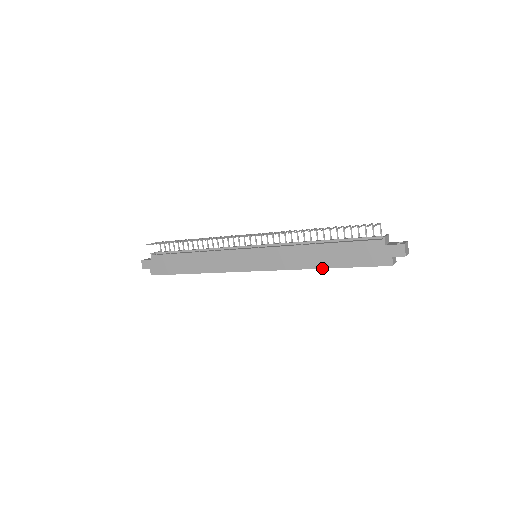
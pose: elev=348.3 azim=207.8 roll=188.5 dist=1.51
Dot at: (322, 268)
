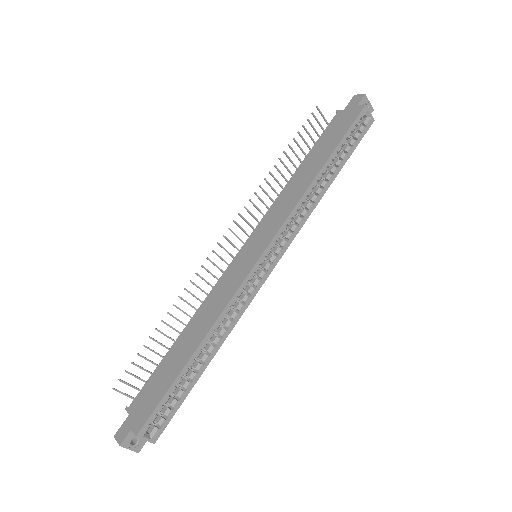
Dot at: (319, 171)
